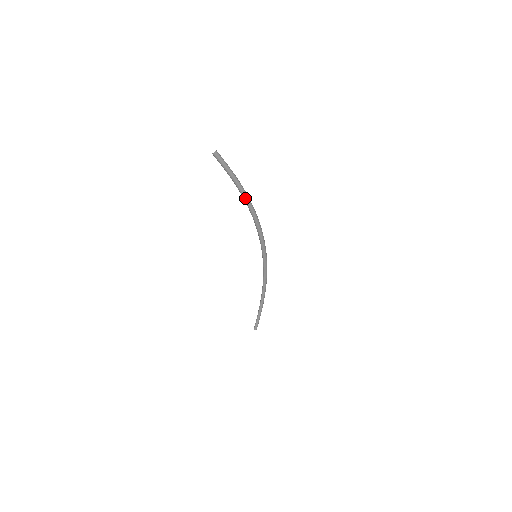
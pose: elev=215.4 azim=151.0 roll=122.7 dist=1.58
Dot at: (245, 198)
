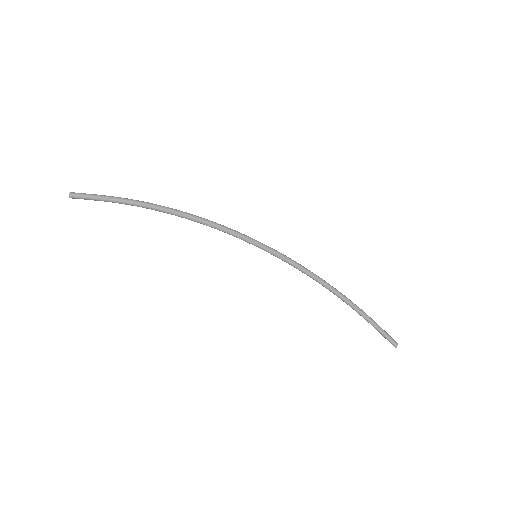
Dot at: (150, 207)
